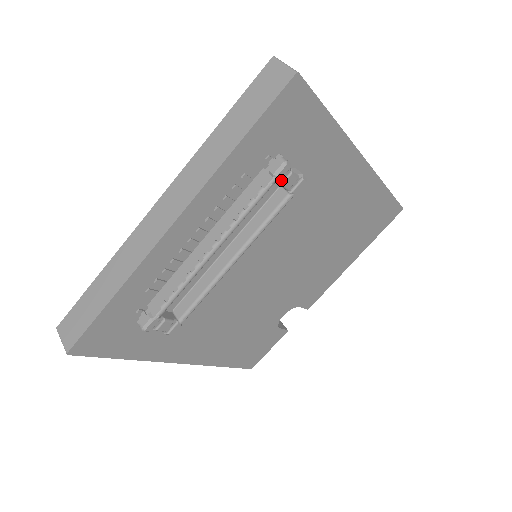
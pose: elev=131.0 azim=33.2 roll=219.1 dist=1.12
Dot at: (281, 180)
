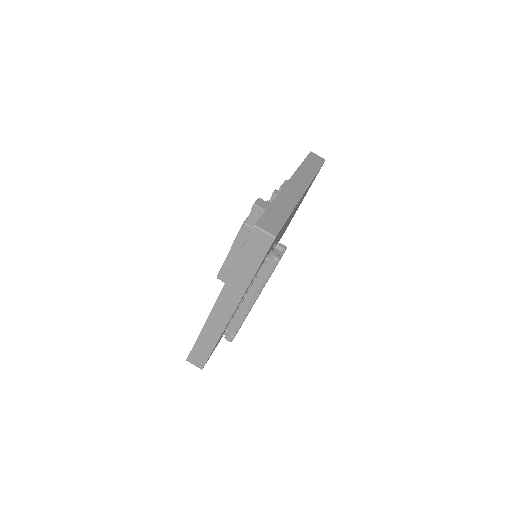
Dot at: occluded
